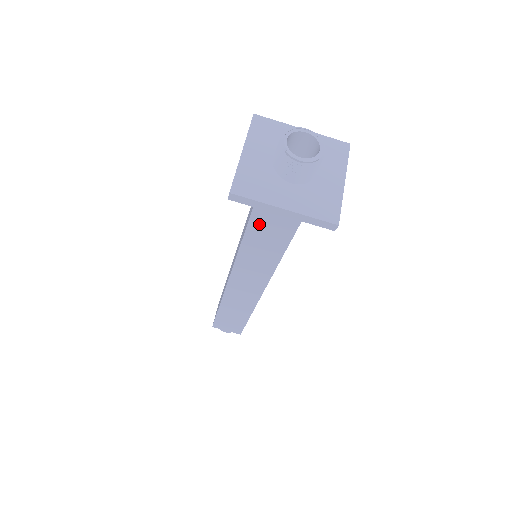
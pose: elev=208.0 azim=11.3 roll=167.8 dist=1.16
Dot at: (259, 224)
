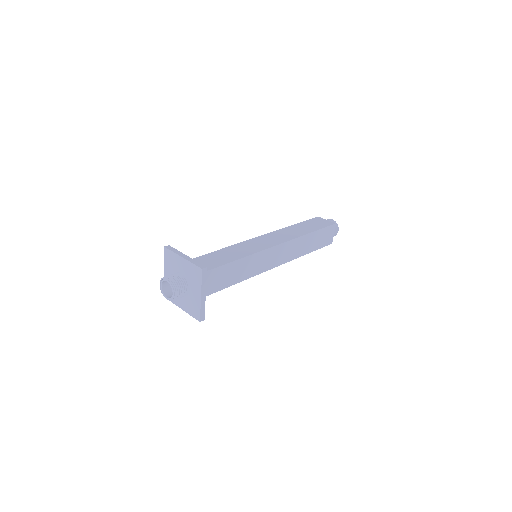
Dot at: occluded
